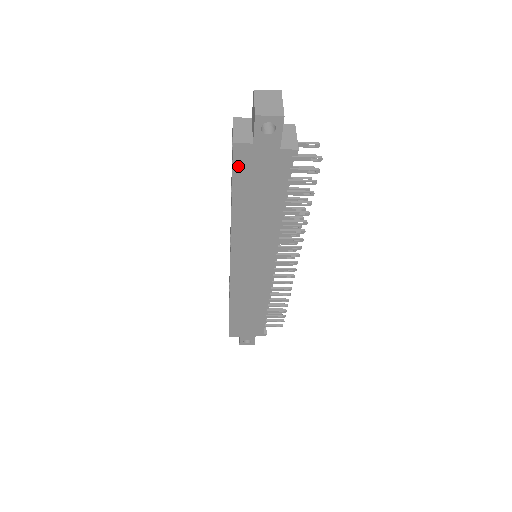
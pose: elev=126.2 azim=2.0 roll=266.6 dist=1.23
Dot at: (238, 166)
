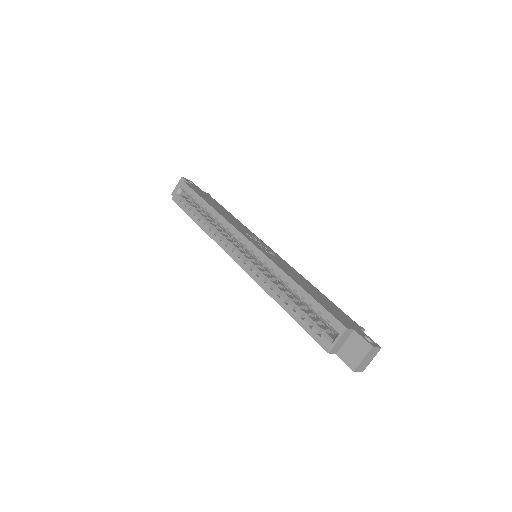
Dot at: (315, 338)
